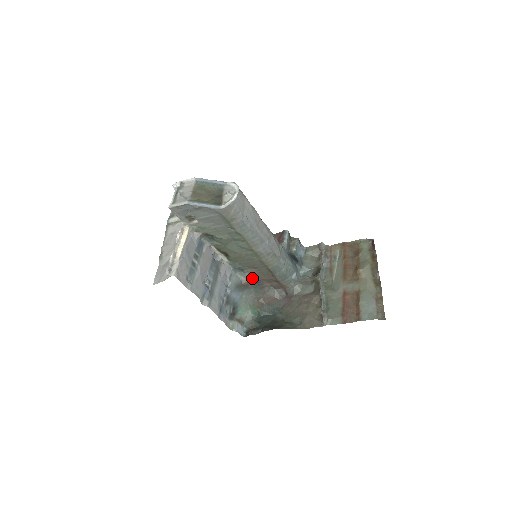
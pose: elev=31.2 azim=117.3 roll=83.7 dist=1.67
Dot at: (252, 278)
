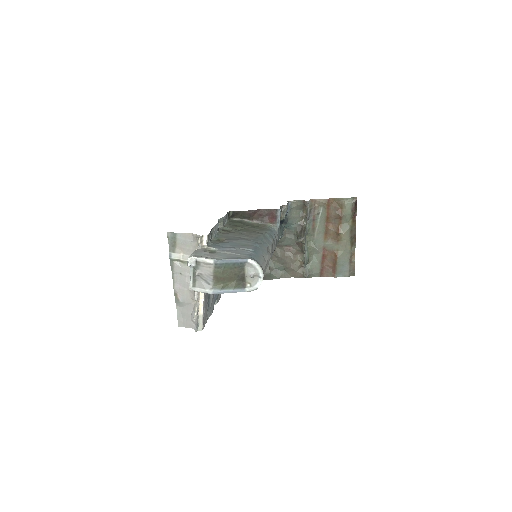
Dot at: occluded
